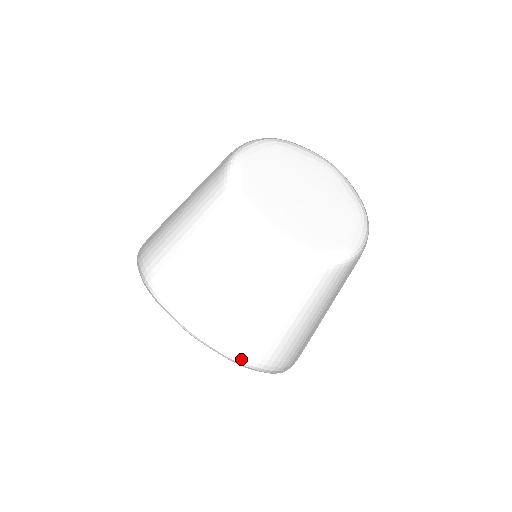
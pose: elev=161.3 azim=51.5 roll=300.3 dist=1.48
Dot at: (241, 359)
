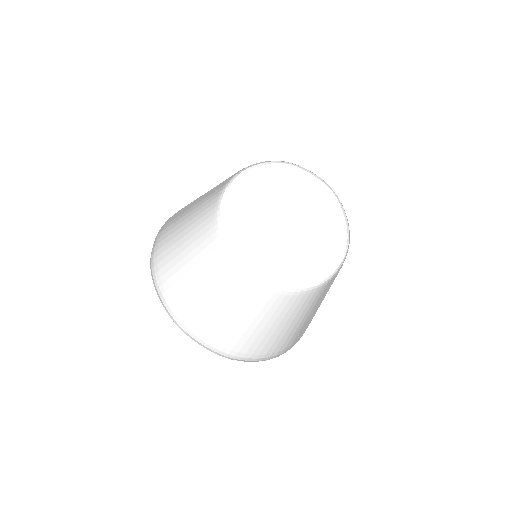
Dot at: (223, 353)
